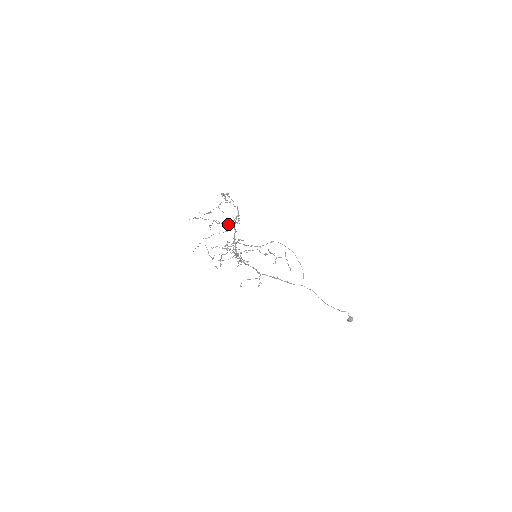
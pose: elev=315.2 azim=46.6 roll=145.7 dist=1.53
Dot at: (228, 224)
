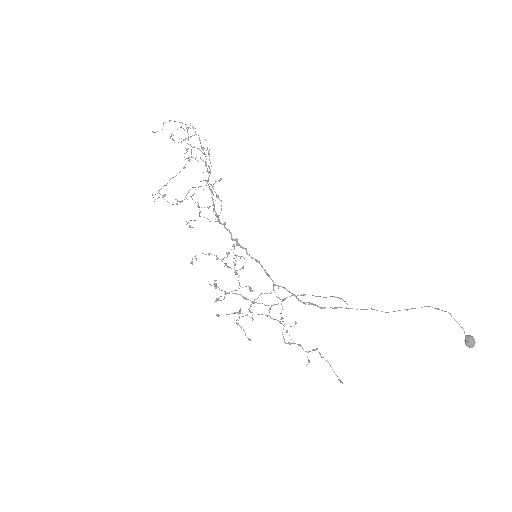
Dot at: occluded
